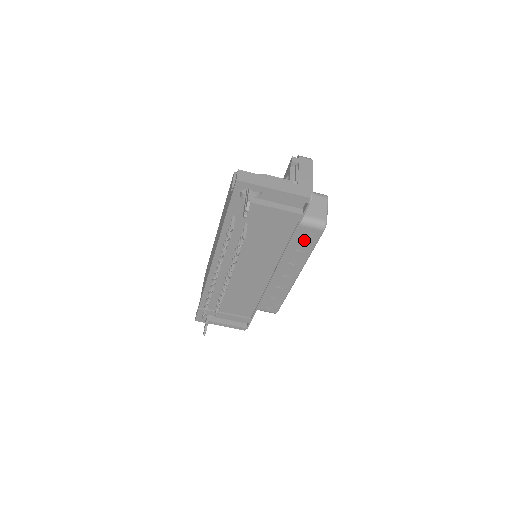
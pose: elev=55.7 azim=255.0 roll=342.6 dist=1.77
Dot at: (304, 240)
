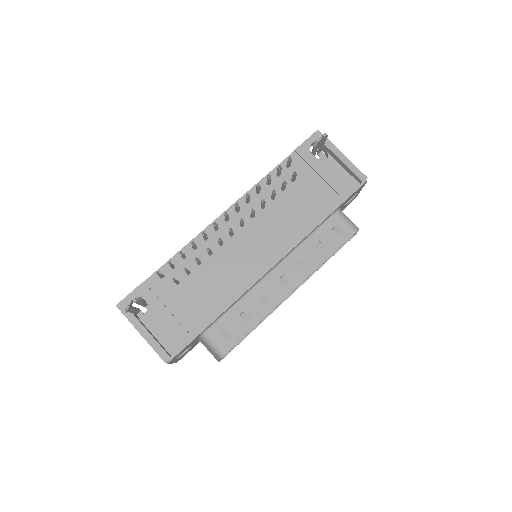
Dot at: (330, 236)
